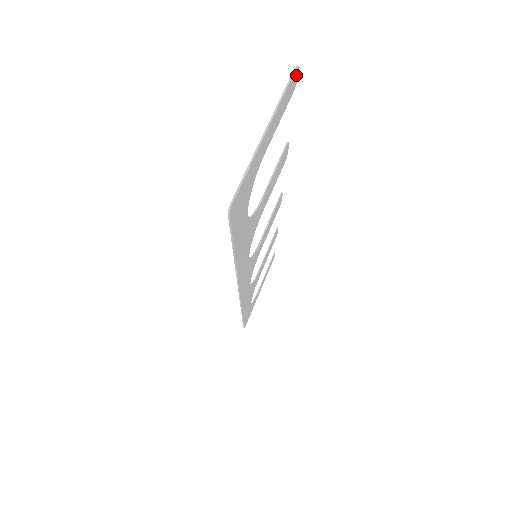
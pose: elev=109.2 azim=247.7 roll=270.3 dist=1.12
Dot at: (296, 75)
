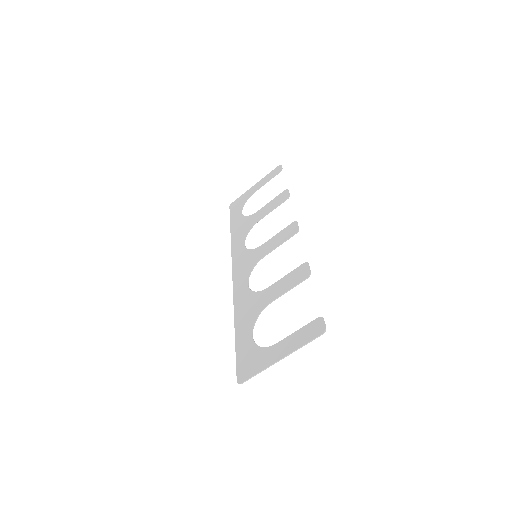
Dot at: (323, 327)
